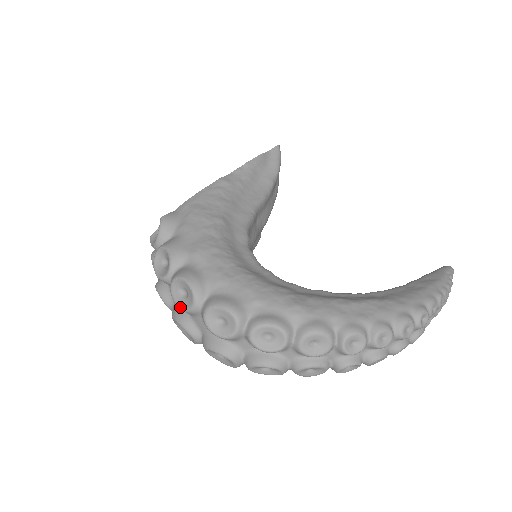
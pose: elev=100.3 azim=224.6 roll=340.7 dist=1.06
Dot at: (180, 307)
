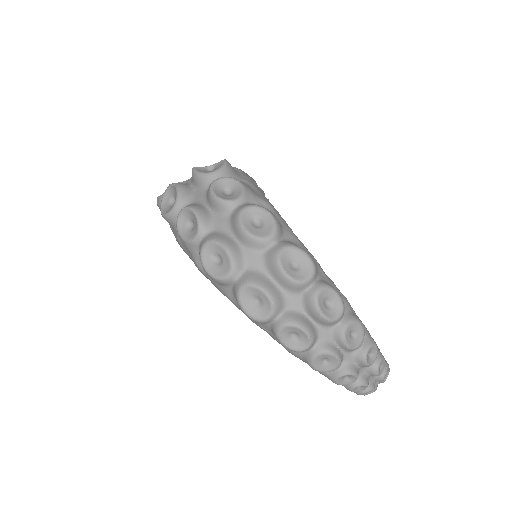
Dot at: (248, 231)
